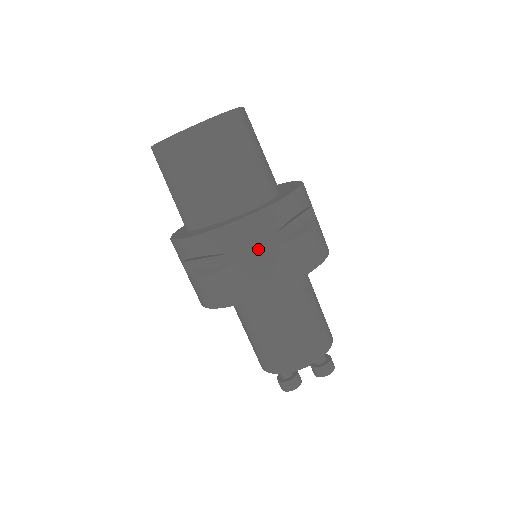
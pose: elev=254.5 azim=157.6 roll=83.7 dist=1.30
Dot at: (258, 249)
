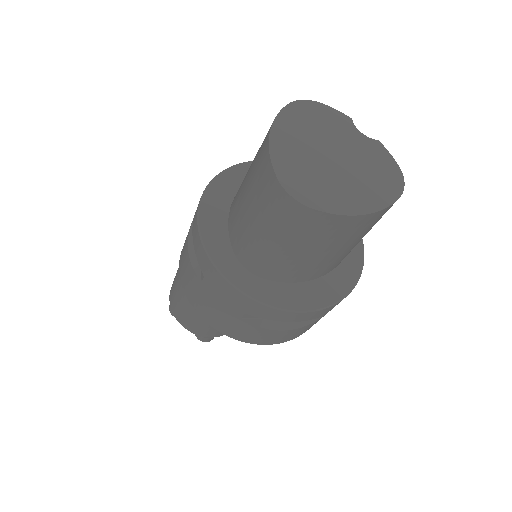
Dot at: occluded
